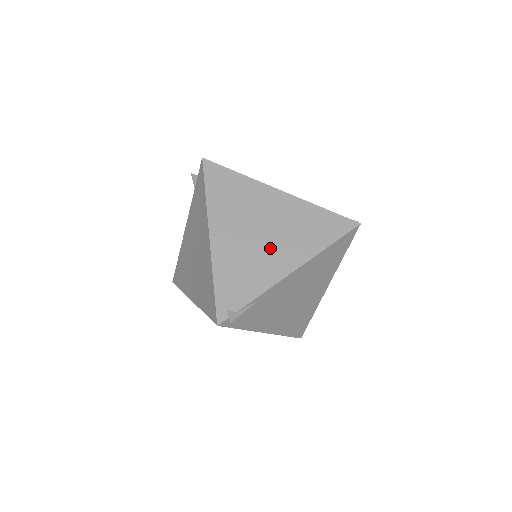
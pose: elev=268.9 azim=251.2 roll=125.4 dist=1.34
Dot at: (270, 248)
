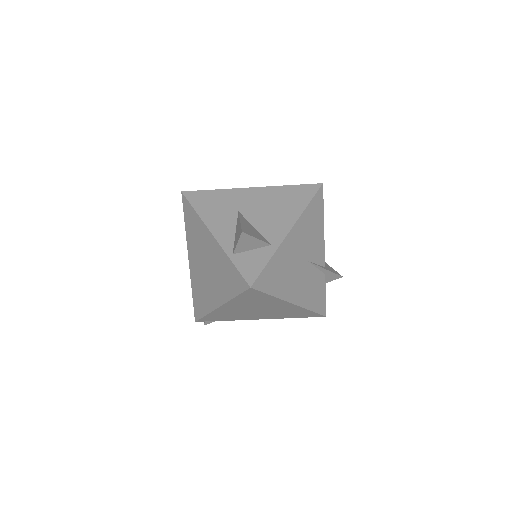
Dot at: (256, 314)
